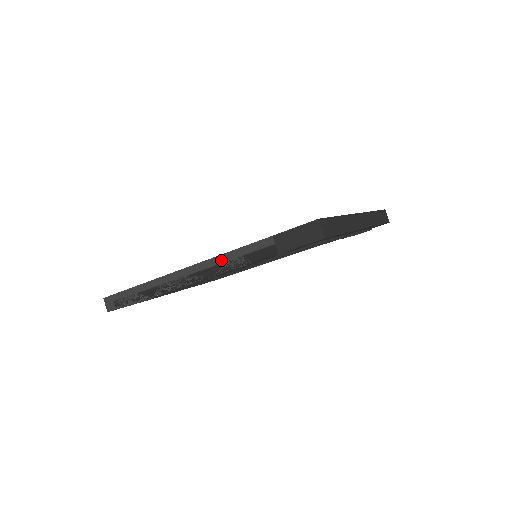
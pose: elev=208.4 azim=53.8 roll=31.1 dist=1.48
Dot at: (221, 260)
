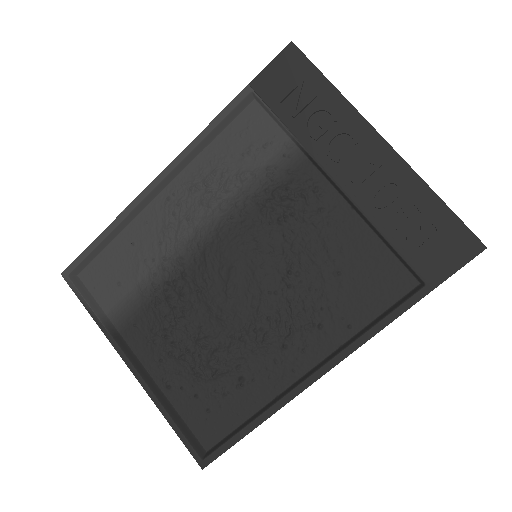
Dot at: occluded
